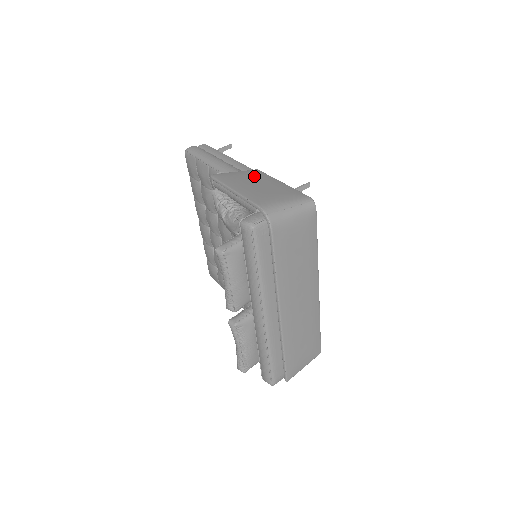
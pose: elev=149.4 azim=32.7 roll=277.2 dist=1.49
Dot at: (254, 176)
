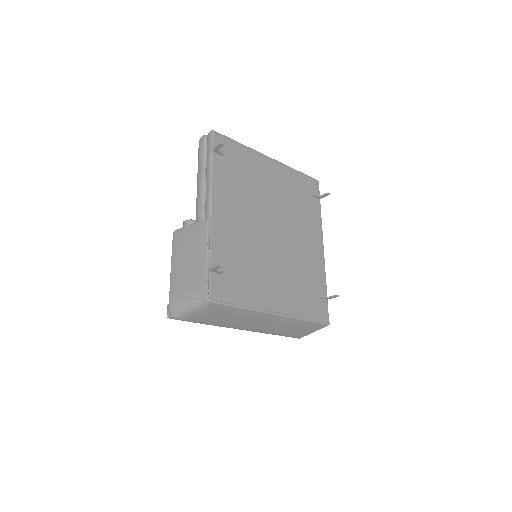
Dot at: (194, 240)
